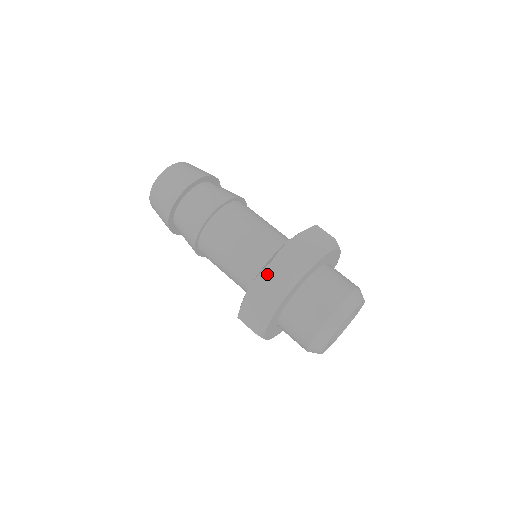
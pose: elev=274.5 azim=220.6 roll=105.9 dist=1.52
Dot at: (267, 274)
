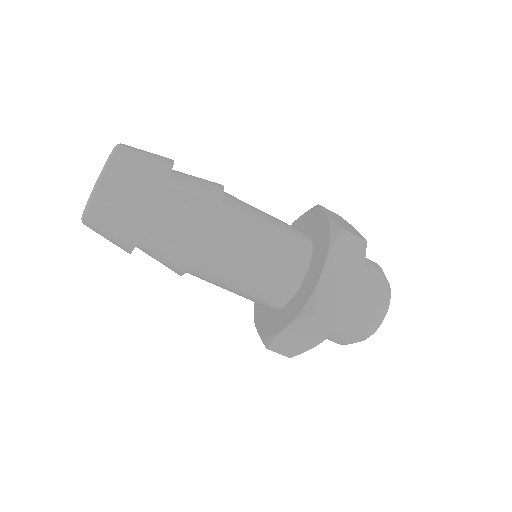
Dot at: (308, 321)
